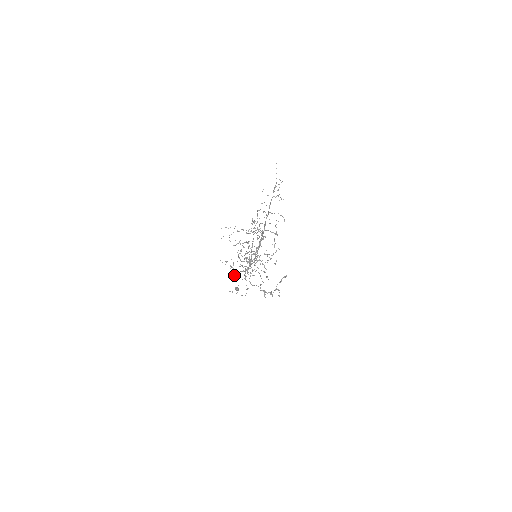
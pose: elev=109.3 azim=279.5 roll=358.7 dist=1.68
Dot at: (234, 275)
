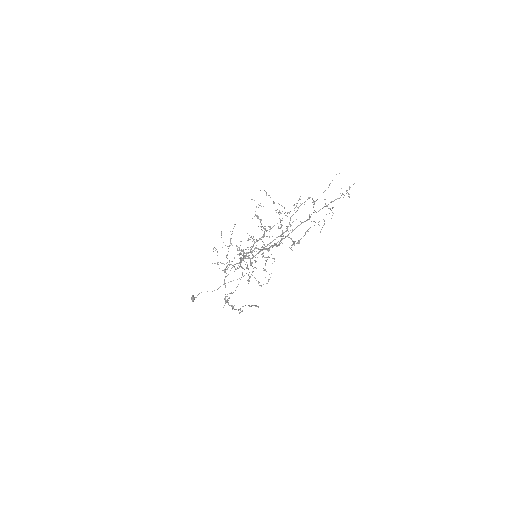
Dot at: occluded
